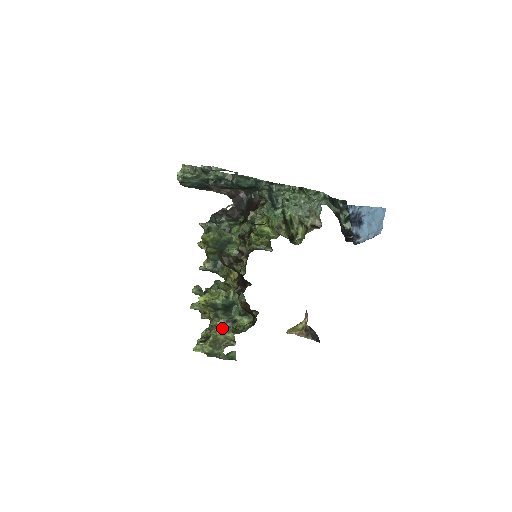
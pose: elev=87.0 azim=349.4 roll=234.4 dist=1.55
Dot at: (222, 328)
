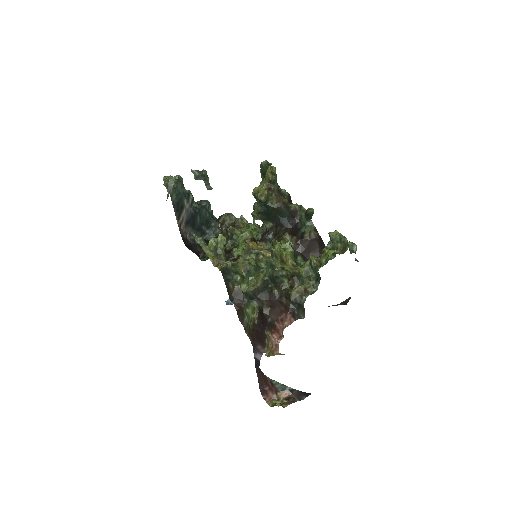
Dot at: occluded
